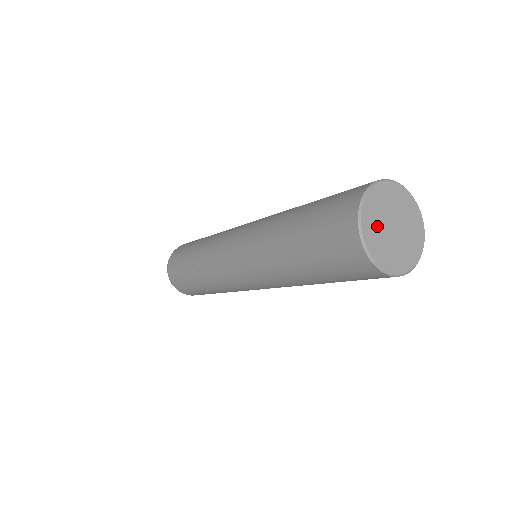
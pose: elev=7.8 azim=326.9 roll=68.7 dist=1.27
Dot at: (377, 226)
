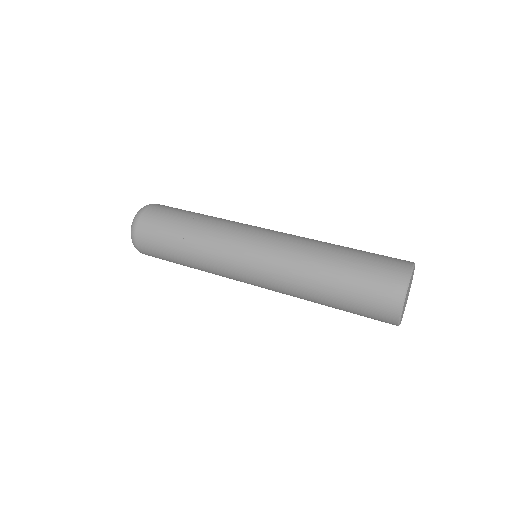
Dot at: (403, 311)
